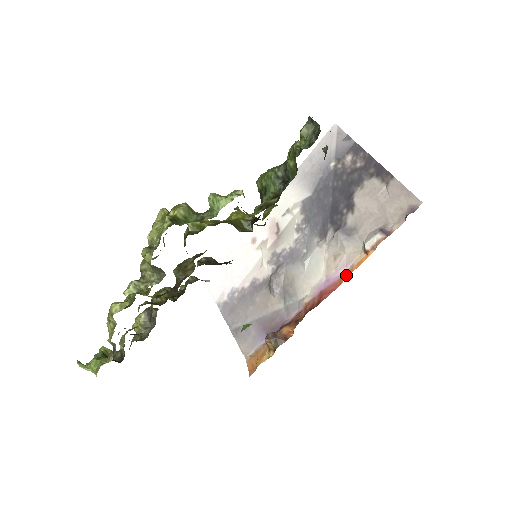
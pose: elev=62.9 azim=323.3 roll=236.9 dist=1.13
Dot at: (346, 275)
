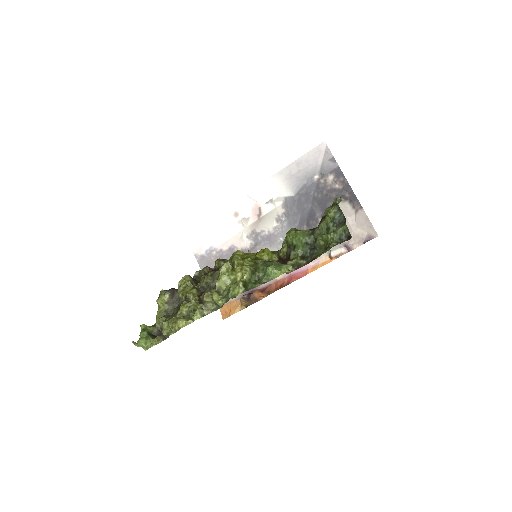
Dot at: (312, 269)
